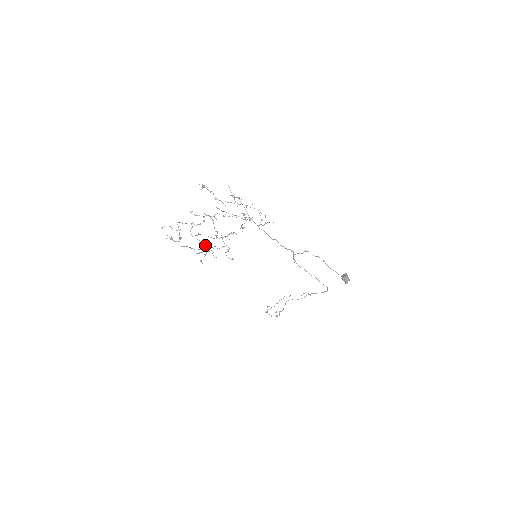
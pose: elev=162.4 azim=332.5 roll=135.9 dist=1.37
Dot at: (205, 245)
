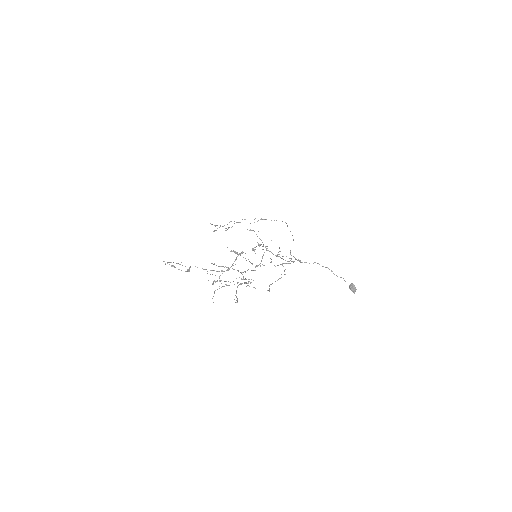
Dot at: (228, 285)
